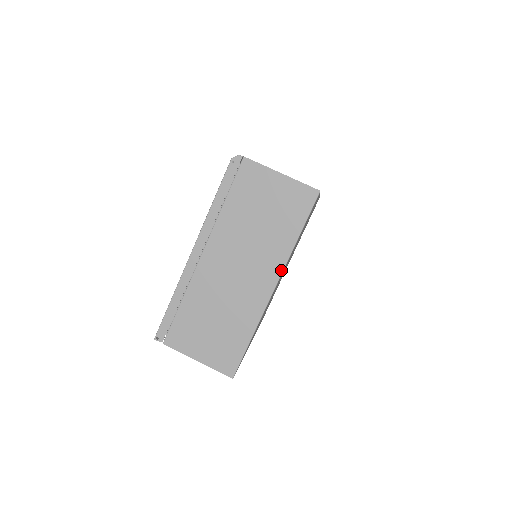
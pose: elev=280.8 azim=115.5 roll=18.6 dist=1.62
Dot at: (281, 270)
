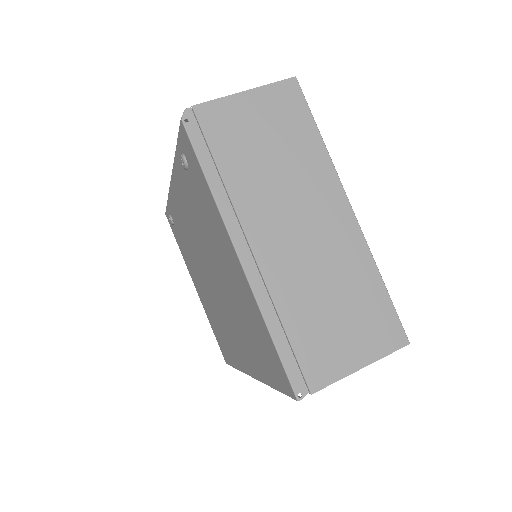
Dot at: (339, 185)
